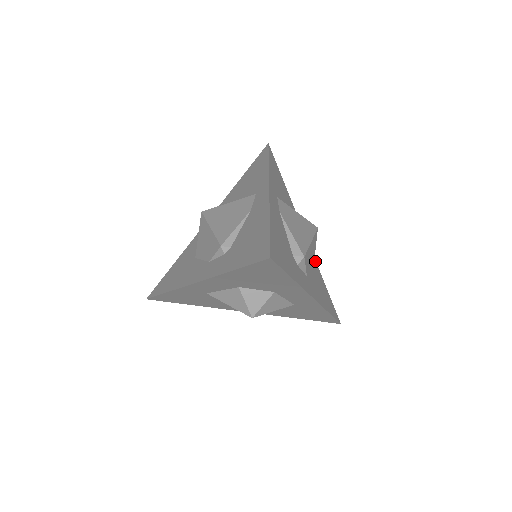
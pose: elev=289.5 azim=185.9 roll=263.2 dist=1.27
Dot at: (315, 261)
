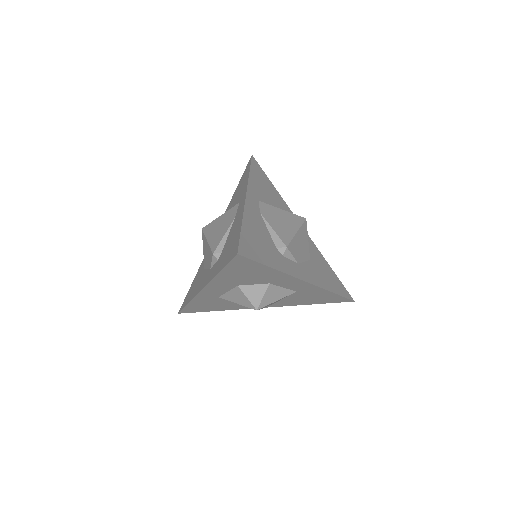
Dot at: (317, 249)
